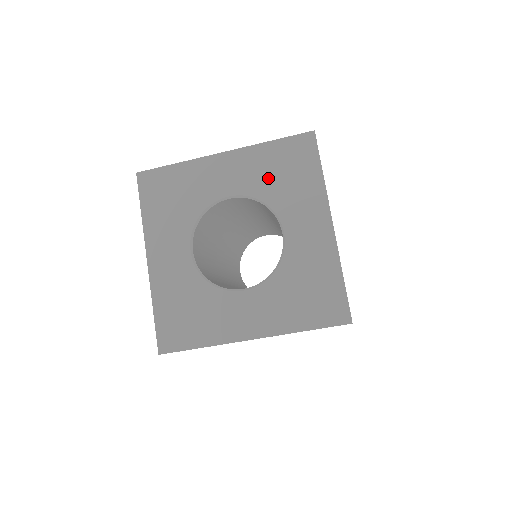
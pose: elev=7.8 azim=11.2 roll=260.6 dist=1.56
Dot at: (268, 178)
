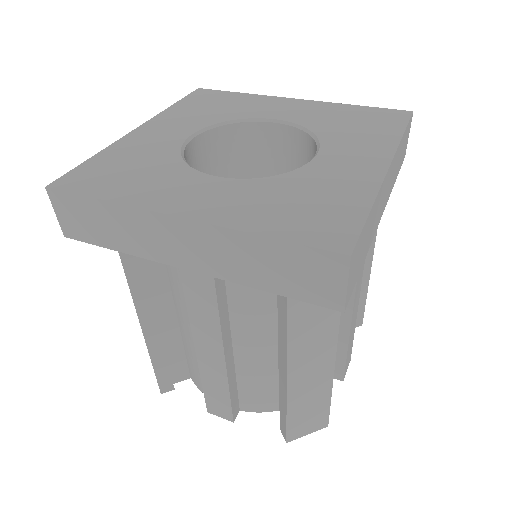
Dot at: (206, 114)
